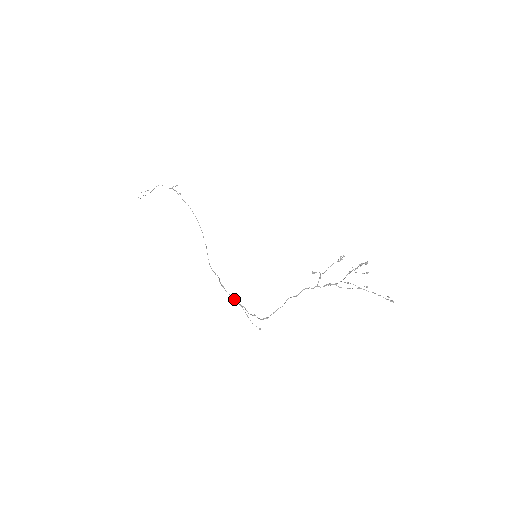
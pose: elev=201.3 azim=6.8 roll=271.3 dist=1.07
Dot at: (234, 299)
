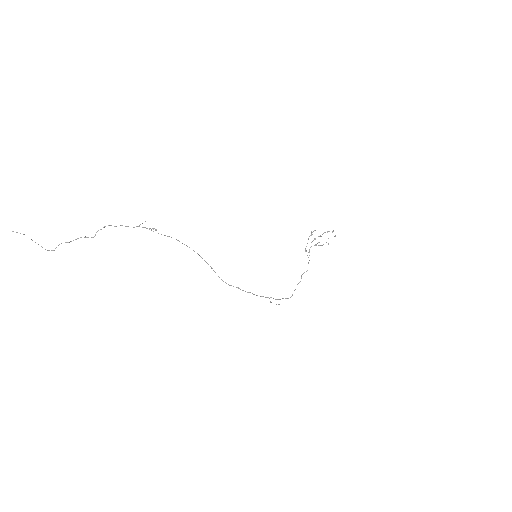
Dot at: (261, 296)
